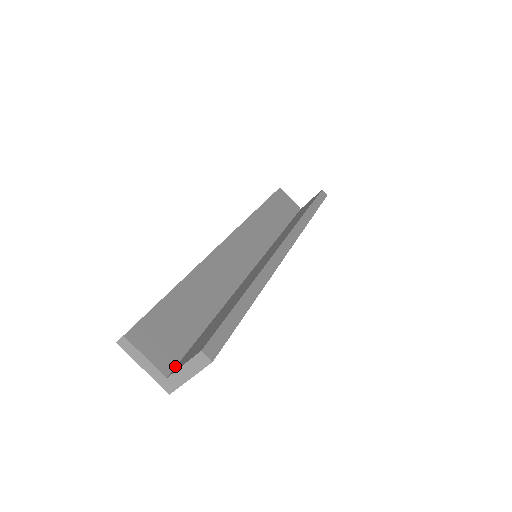
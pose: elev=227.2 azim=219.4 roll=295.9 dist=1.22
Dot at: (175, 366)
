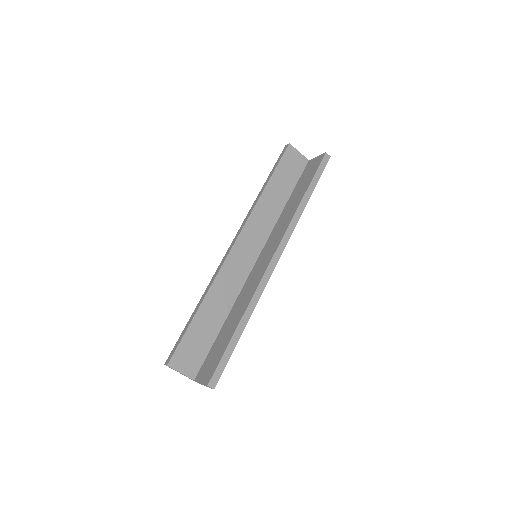
Dot at: (198, 371)
